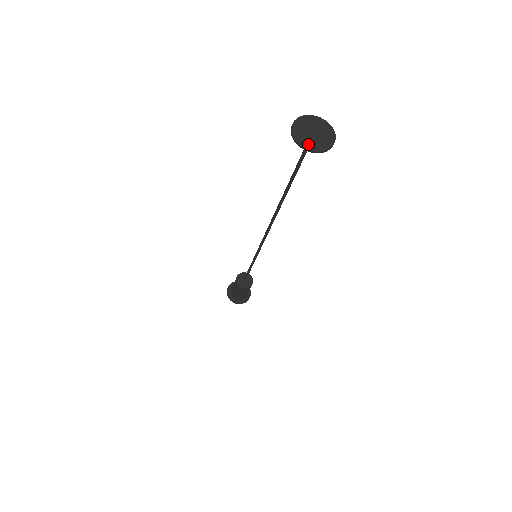
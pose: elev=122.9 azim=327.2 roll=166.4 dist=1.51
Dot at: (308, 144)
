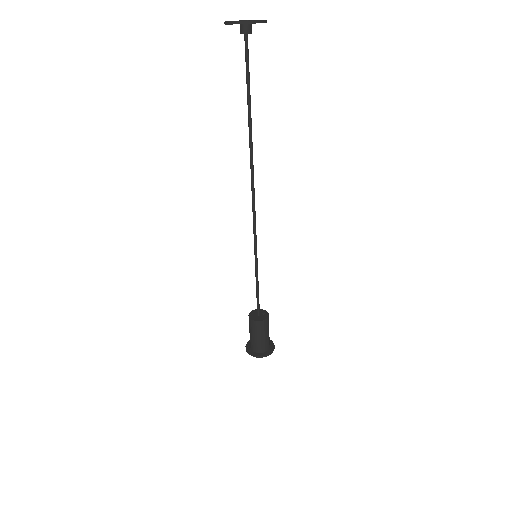
Dot at: (231, 21)
